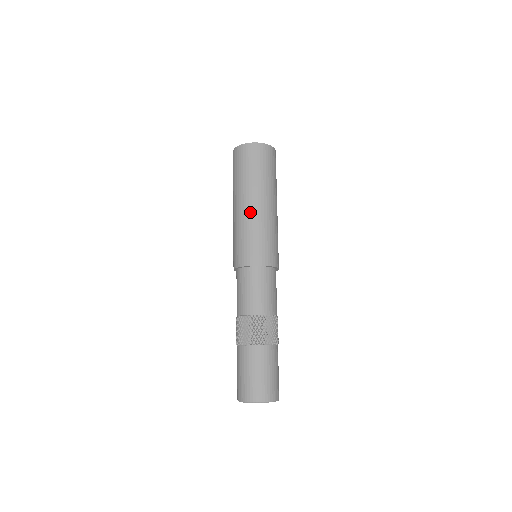
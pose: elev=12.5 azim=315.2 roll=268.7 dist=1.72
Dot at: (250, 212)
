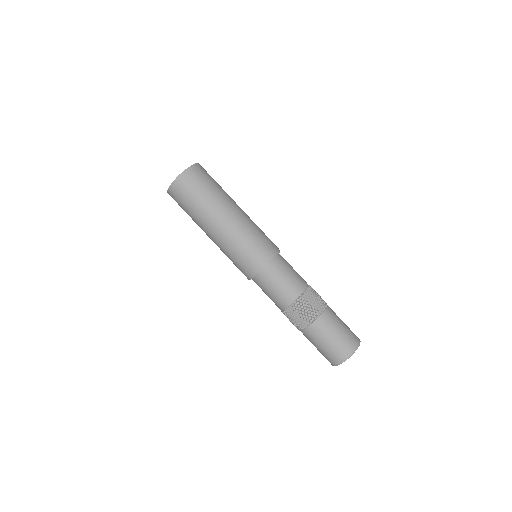
Dot at: (224, 232)
